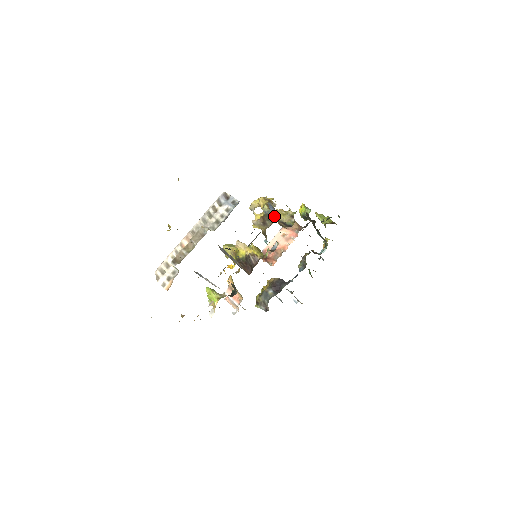
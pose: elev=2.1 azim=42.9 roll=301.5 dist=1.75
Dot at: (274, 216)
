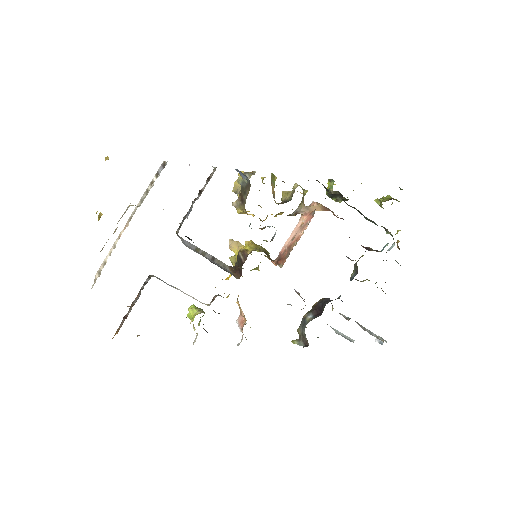
Dot at: (248, 185)
